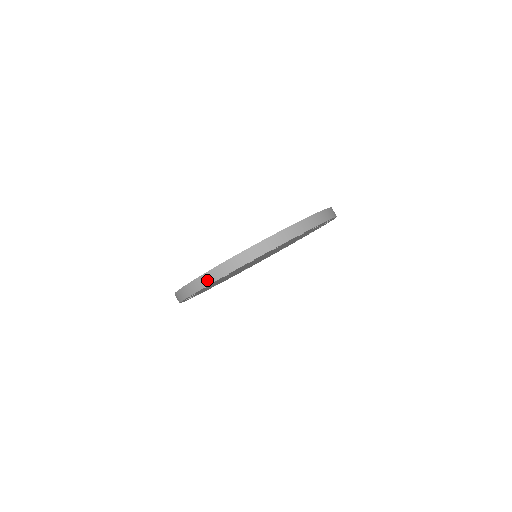
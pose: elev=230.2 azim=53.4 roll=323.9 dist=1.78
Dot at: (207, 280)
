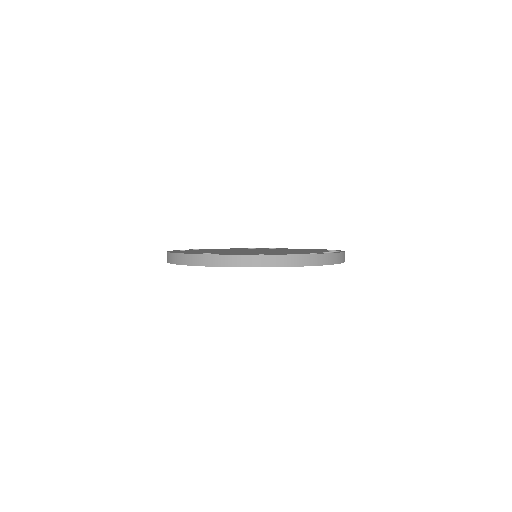
Dot at: (215, 261)
